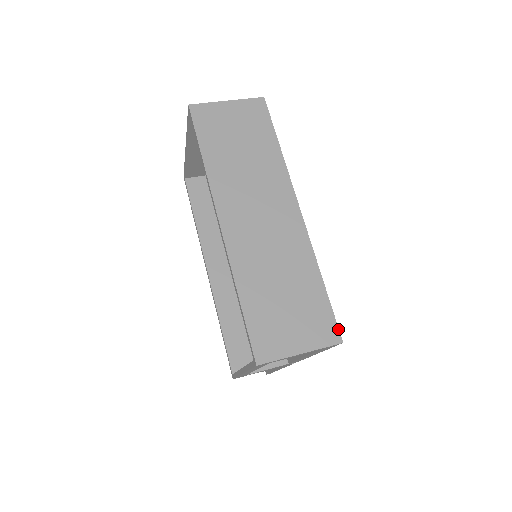
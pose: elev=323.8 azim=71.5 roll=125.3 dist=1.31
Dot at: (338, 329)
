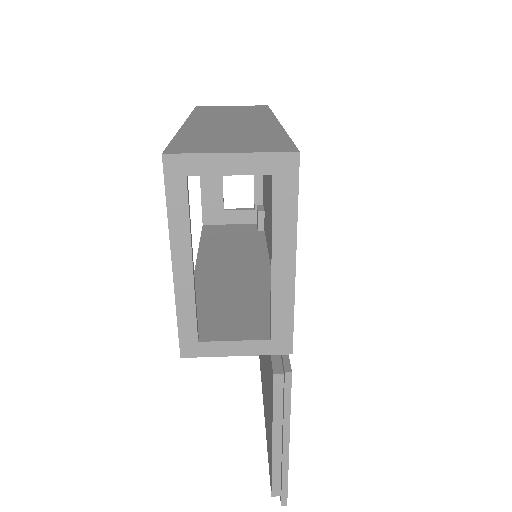
Dot at: (296, 148)
